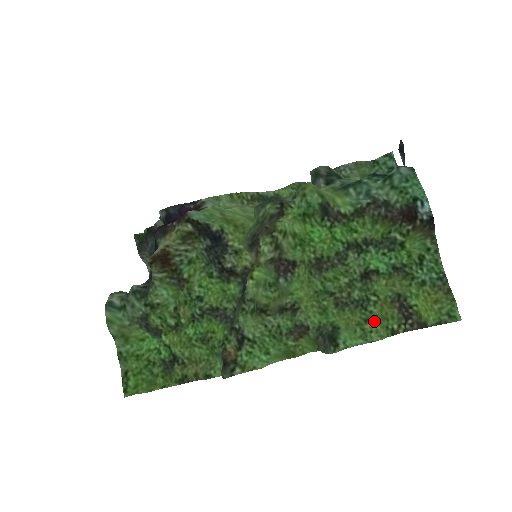
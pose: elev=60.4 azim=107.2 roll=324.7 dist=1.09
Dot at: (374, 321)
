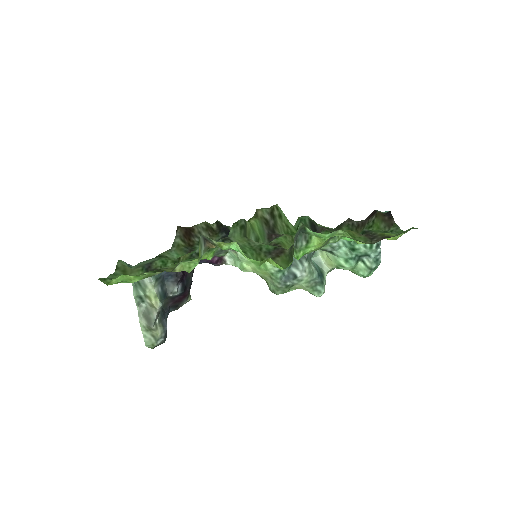
Dot at: occluded
